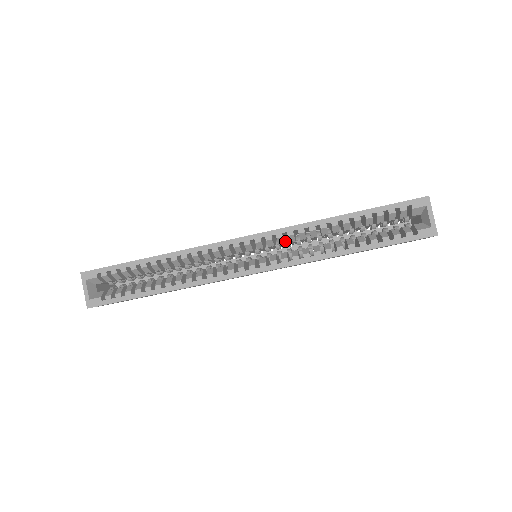
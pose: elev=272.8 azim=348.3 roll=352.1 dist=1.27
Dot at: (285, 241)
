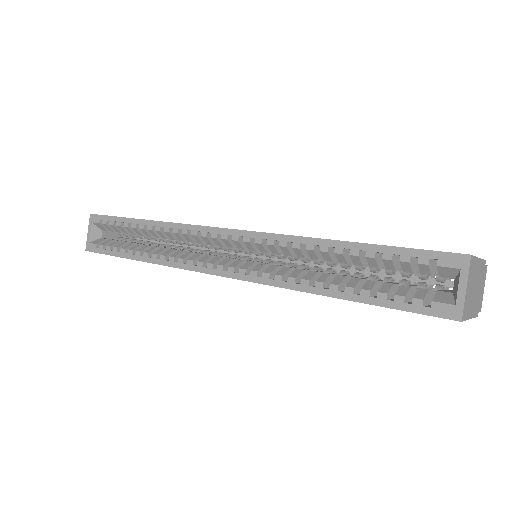
Dot at: occluded
